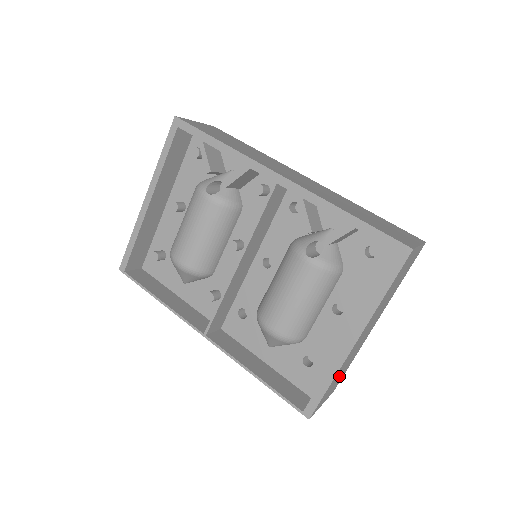
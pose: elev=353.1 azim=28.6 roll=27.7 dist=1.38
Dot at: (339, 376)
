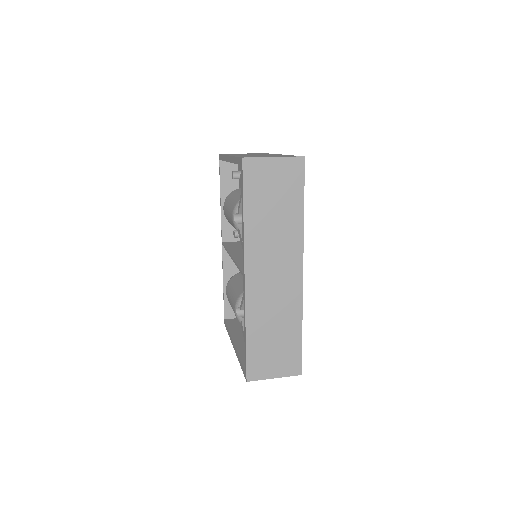
Dot at: occluded
